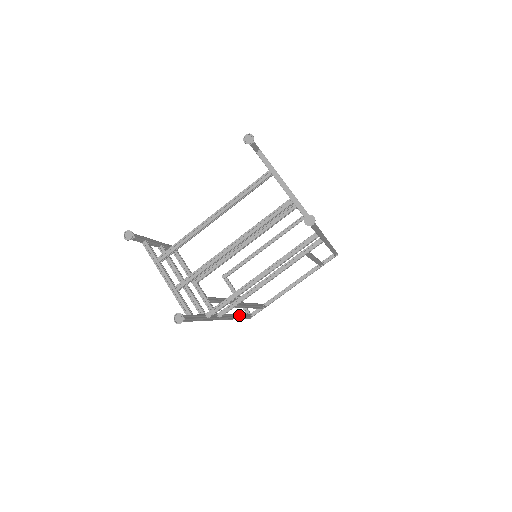
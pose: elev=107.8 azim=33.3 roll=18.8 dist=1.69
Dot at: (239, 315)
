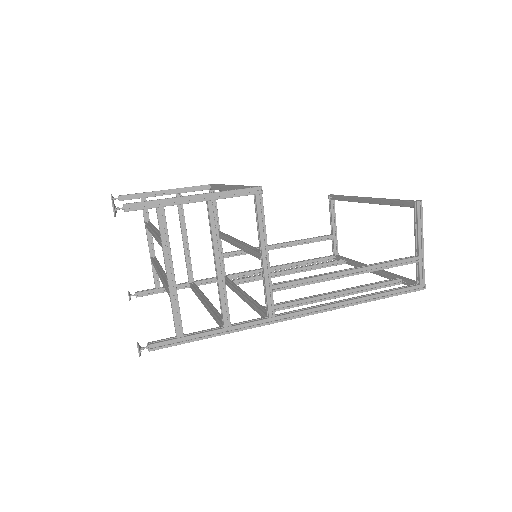
Dot at: (295, 263)
